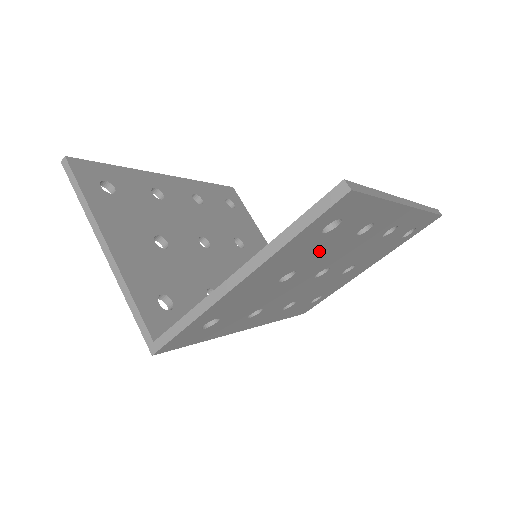
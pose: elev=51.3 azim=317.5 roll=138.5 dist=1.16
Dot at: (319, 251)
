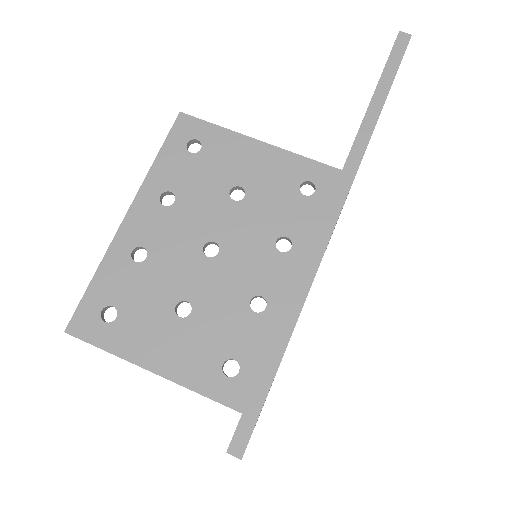
Dot at: occluded
